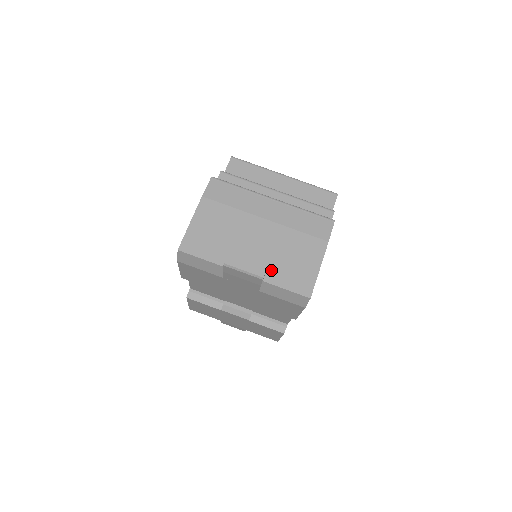
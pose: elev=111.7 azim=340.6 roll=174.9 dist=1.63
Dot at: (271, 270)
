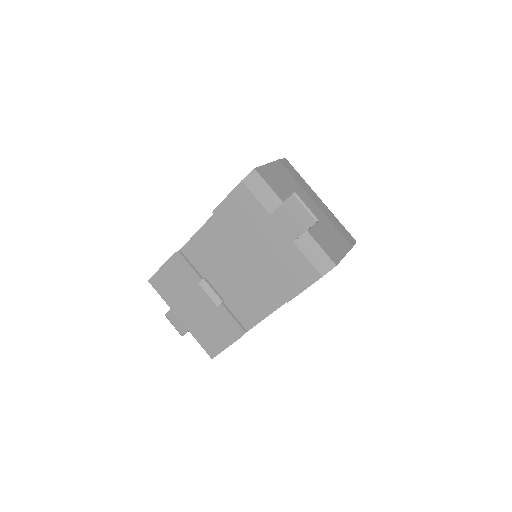
Dot at: (314, 230)
